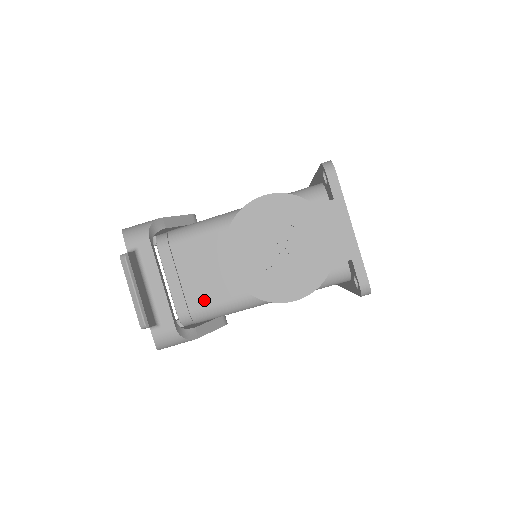
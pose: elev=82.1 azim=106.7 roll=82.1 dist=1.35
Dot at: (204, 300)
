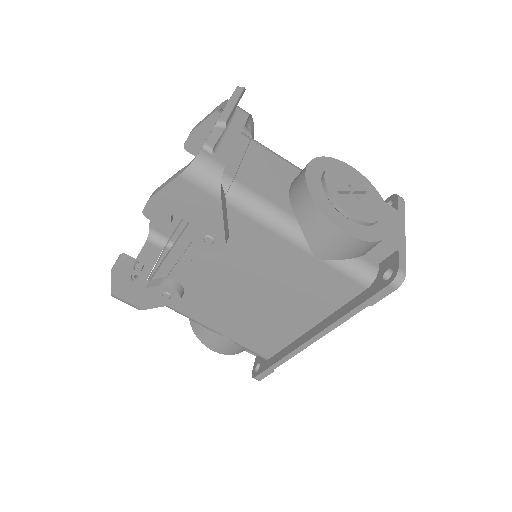
Dot at: (253, 185)
